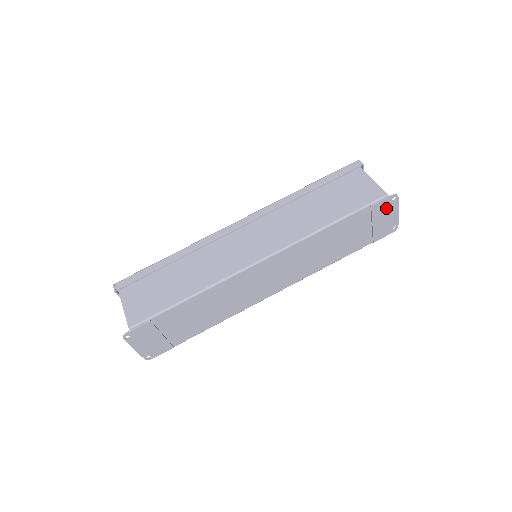
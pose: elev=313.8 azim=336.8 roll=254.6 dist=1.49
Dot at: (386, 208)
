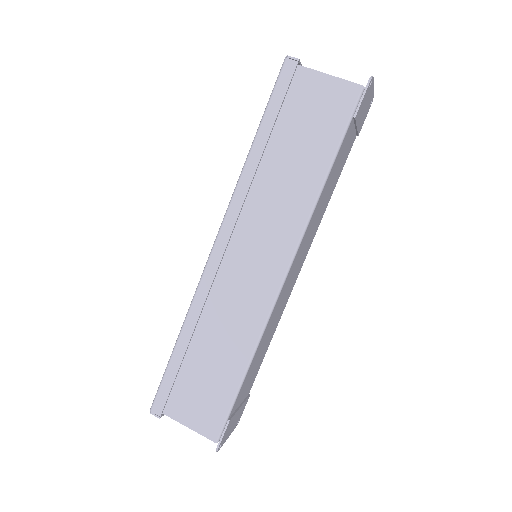
Dot at: (365, 100)
